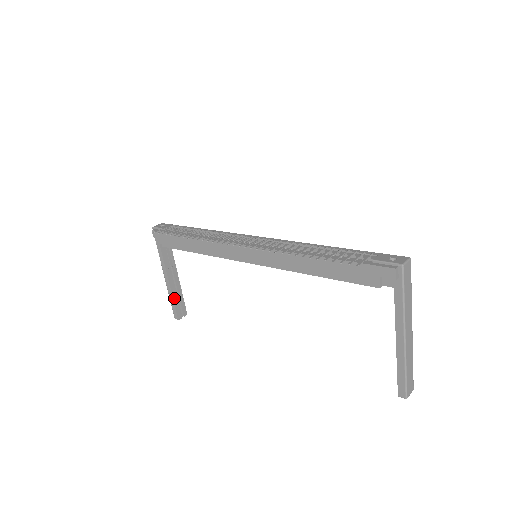
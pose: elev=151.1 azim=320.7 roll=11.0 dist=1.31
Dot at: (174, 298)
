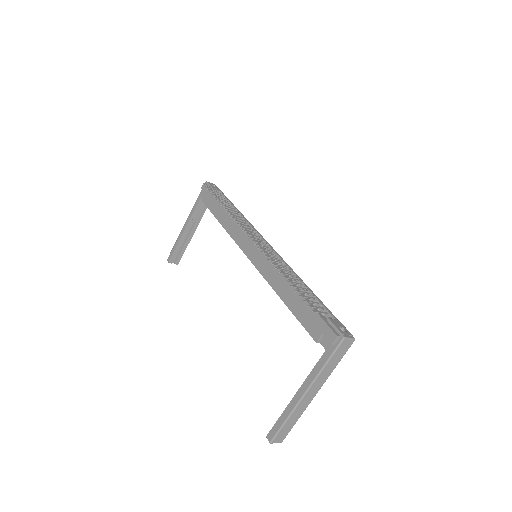
Dot at: (179, 244)
